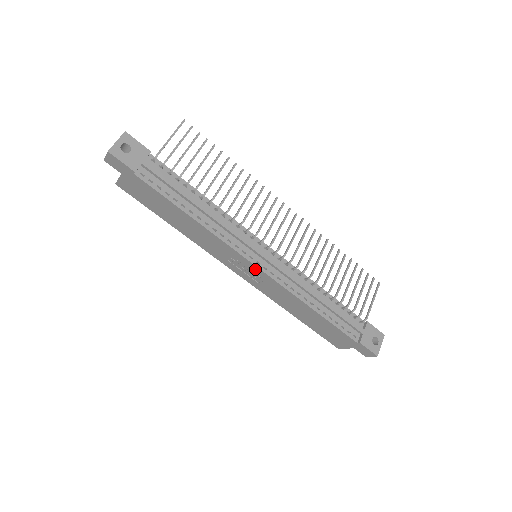
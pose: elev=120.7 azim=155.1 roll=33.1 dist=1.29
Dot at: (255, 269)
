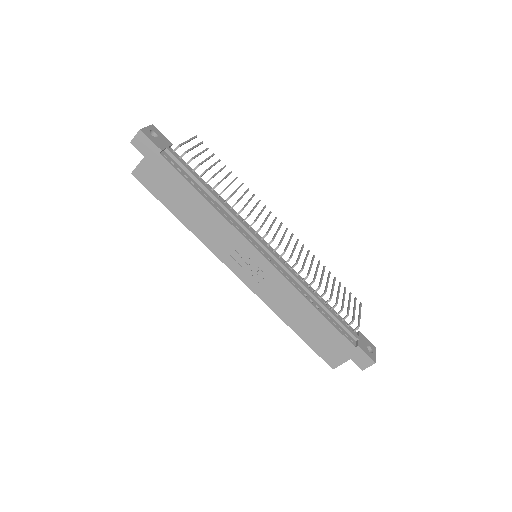
Dot at: (259, 260)
